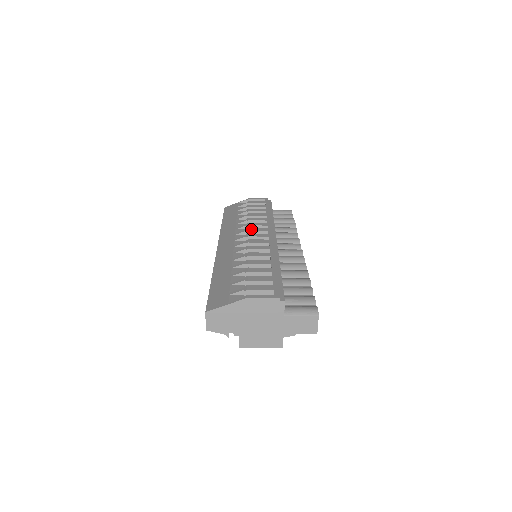
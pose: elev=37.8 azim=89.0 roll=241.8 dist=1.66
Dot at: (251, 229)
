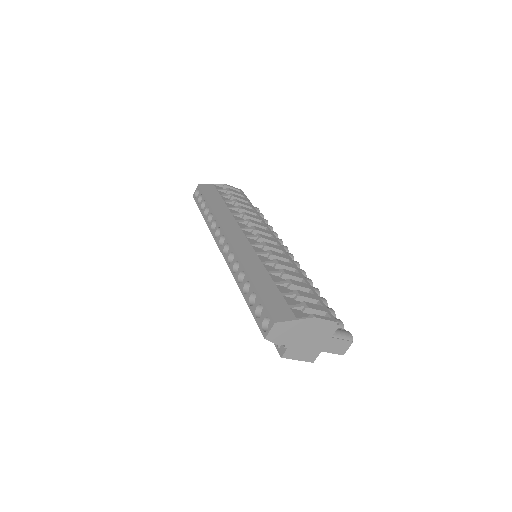
Dot at: (257, 228)
